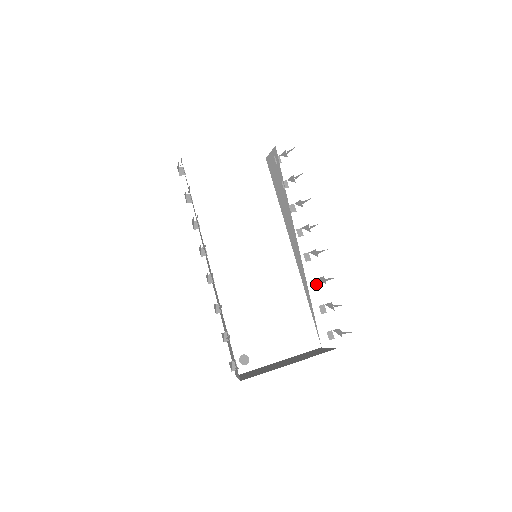
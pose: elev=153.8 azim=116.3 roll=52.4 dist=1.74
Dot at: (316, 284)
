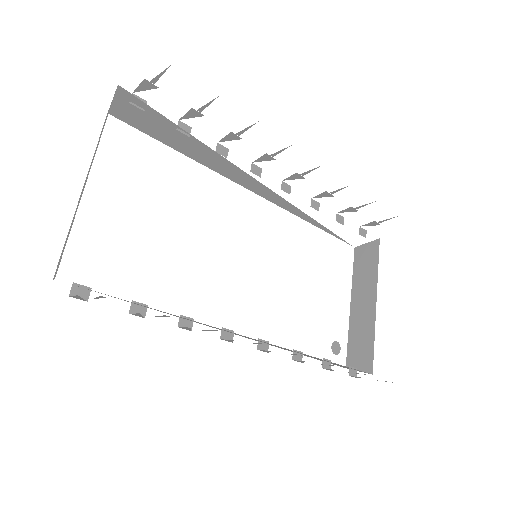
Dot at: (316, 204)
